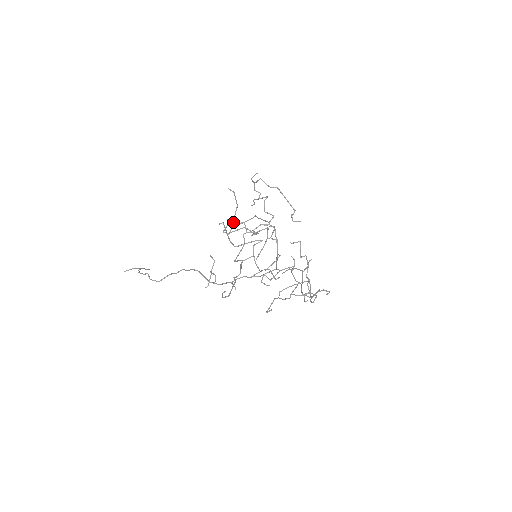
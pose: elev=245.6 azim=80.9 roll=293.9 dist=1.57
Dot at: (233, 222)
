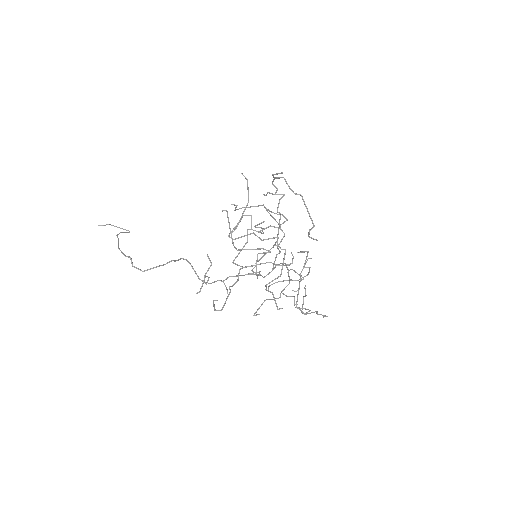
Dot at: occluded
